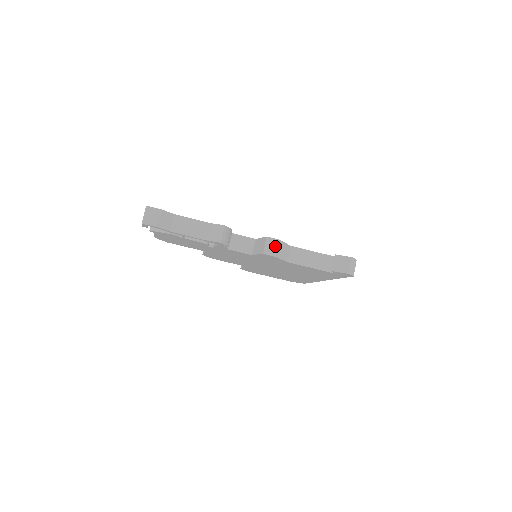
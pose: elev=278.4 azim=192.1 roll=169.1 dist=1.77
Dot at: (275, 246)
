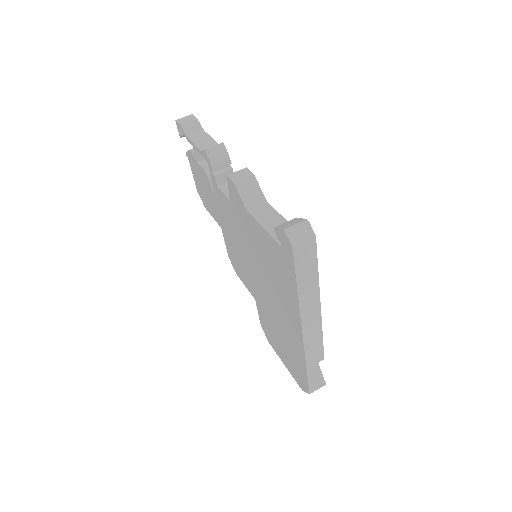
Dot at: (244, 176)
